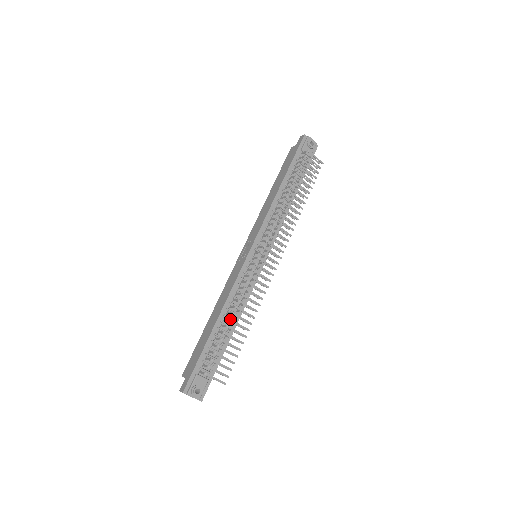
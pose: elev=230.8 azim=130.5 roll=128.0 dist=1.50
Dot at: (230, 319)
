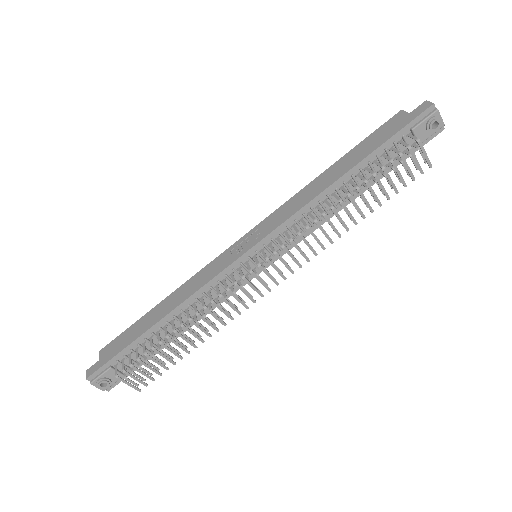
Dot at: (175, 330)
